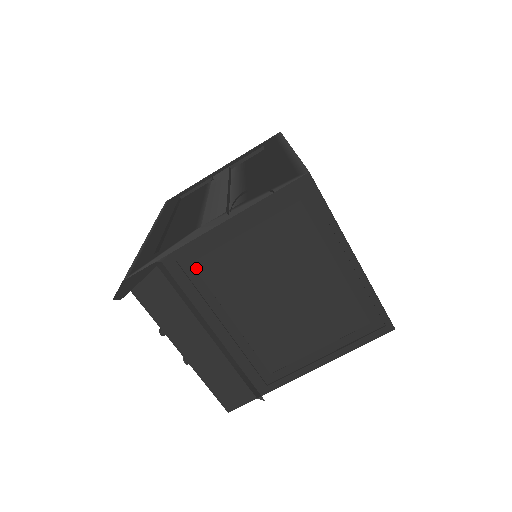
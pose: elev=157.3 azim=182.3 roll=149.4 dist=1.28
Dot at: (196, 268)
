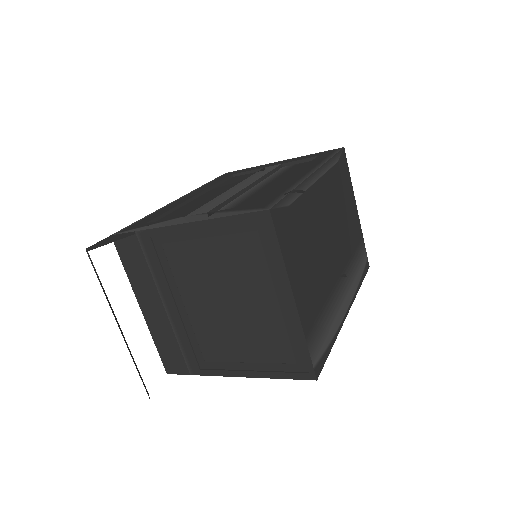
Dot at: (165, 250)
